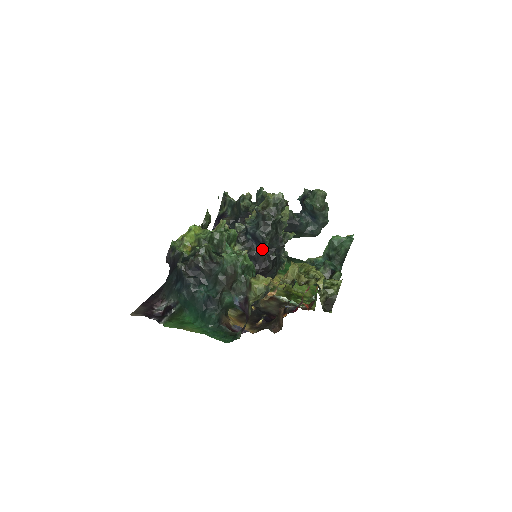
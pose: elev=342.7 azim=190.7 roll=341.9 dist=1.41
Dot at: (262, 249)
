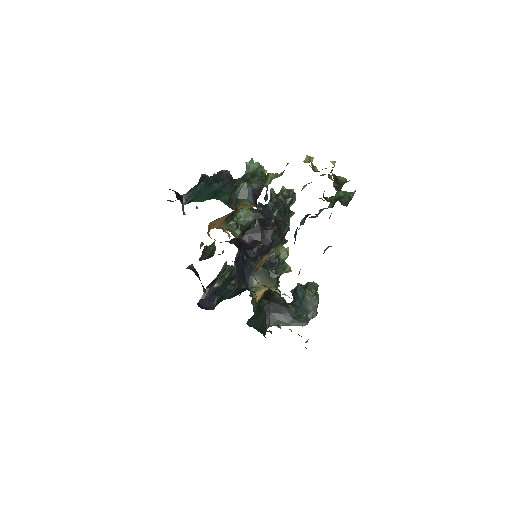
Dot at: (270, 216)
